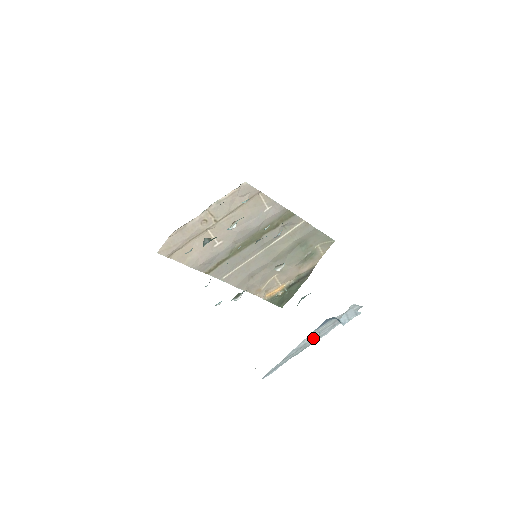
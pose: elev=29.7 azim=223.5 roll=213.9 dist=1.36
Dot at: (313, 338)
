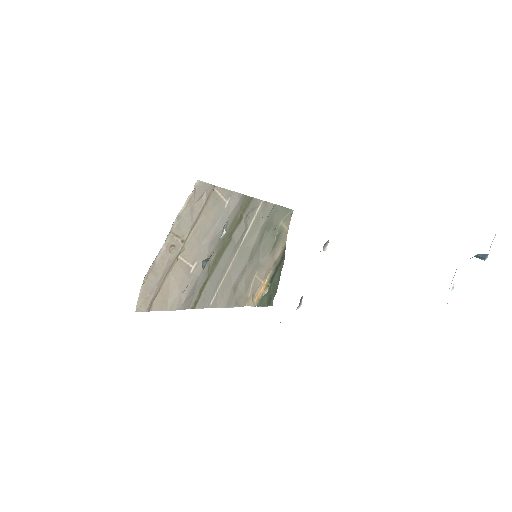
Dot at: occluded
